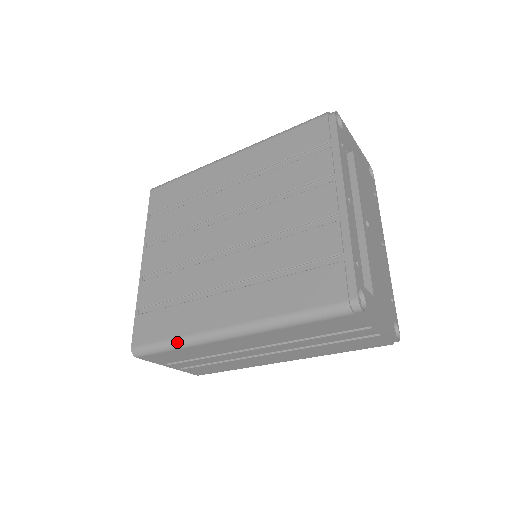
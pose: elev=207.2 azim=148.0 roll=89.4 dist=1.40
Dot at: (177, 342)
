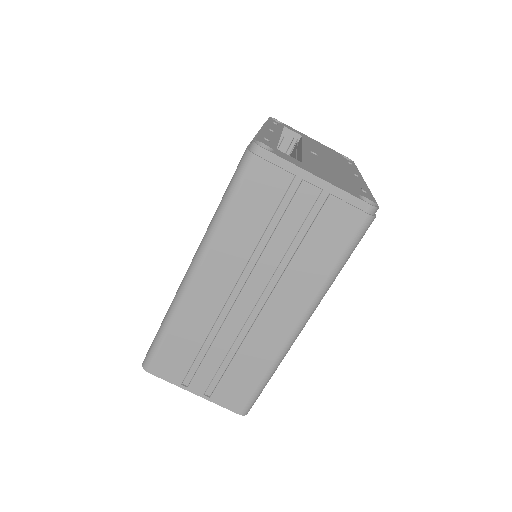
Dot at: (165, 319)
